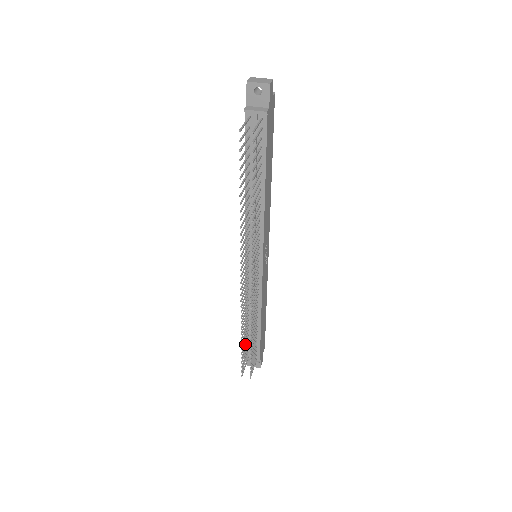
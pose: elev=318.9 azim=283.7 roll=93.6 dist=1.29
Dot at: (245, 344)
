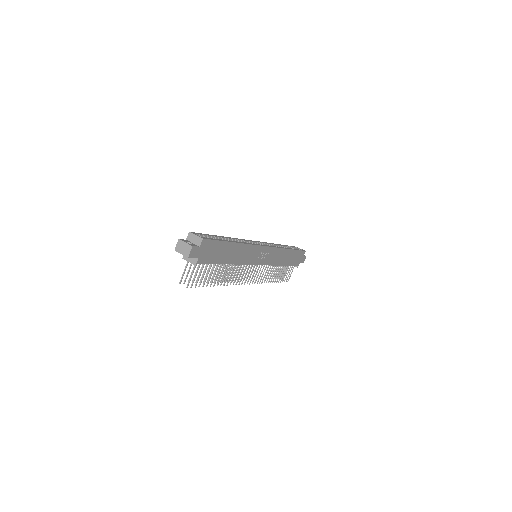
Dot at: occluded
